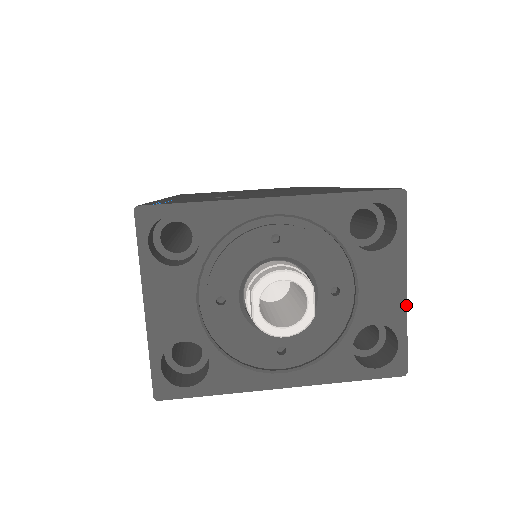
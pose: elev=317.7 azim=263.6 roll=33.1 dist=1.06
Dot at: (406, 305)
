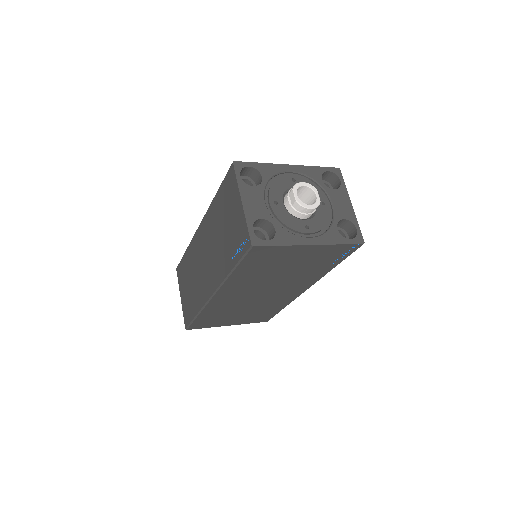
Dot at: (354, 212)
